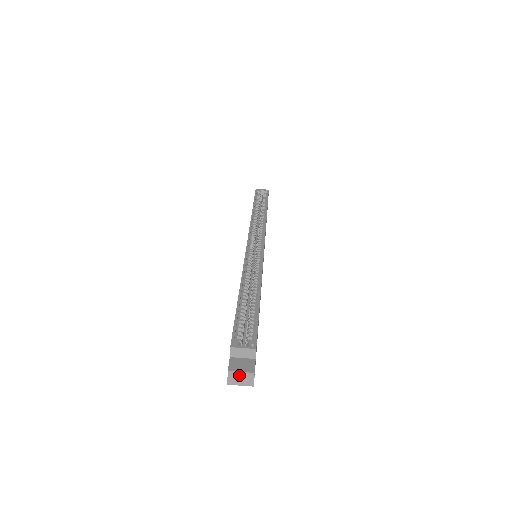
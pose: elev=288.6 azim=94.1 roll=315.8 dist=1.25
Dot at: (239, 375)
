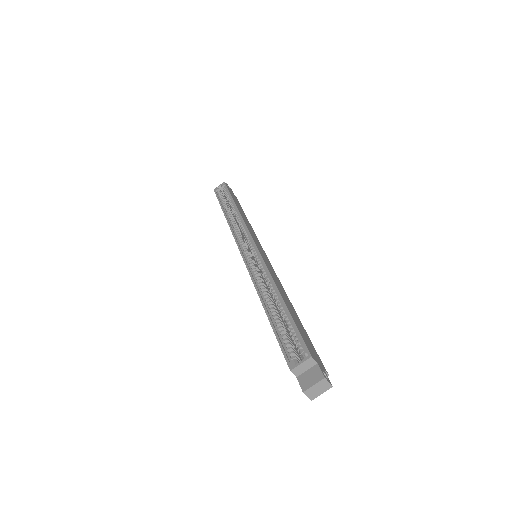
Dot at: (314, 388)
